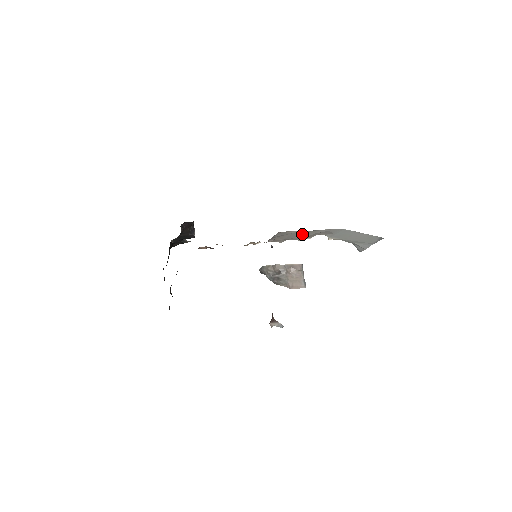
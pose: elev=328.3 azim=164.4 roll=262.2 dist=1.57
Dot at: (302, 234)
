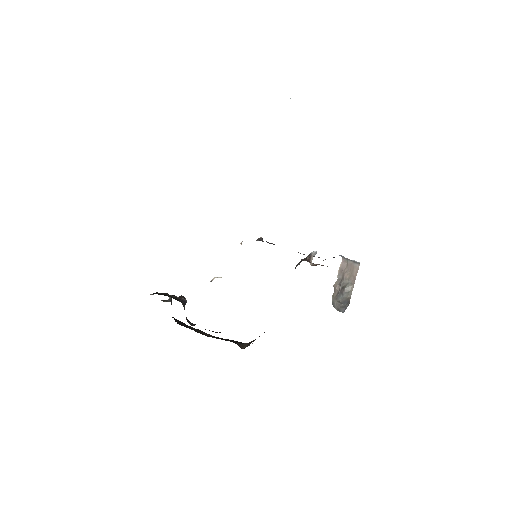
Dot at: occluded
